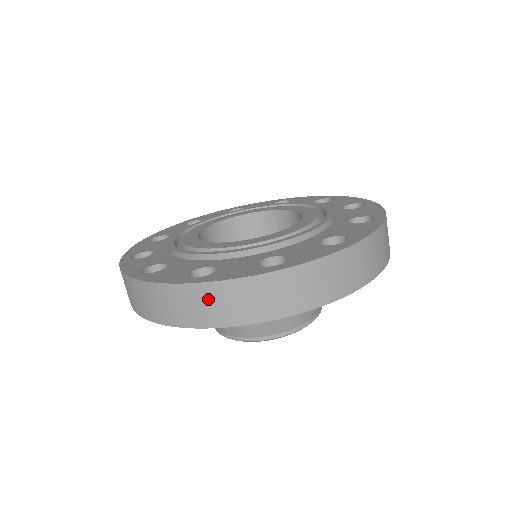
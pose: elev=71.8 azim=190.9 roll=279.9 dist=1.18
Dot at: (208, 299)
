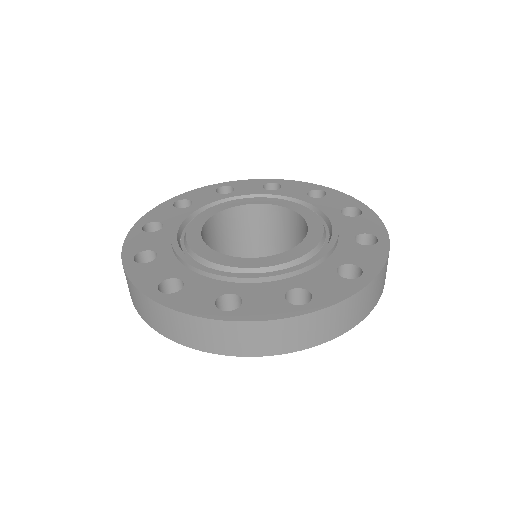
Dot at: (163, 317)
